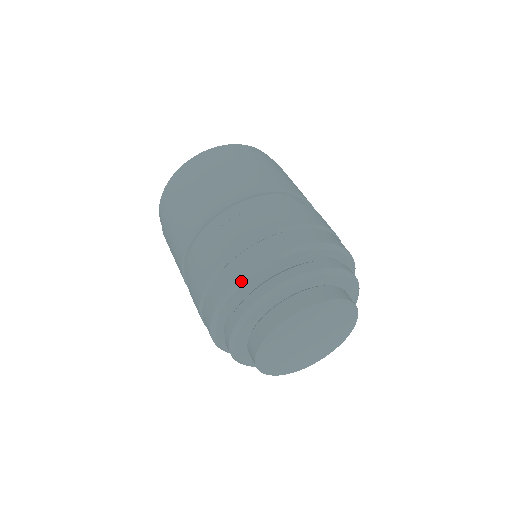
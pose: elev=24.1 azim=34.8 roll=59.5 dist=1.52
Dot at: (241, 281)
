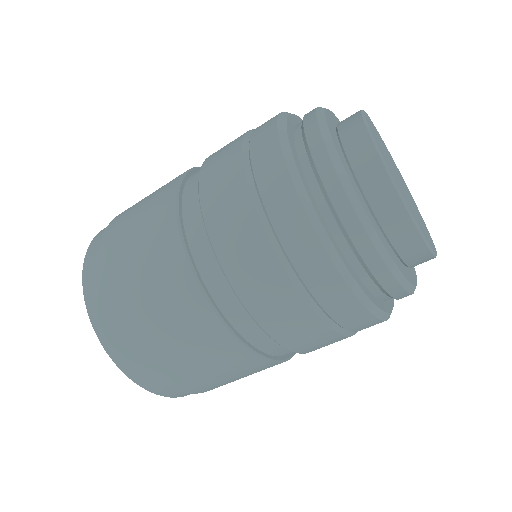
Dot at: (283, 115)
